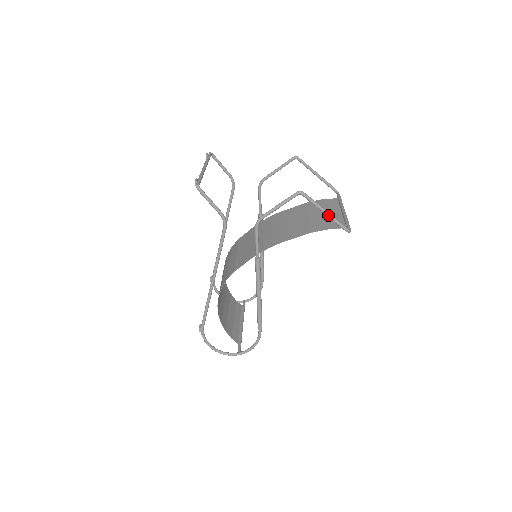
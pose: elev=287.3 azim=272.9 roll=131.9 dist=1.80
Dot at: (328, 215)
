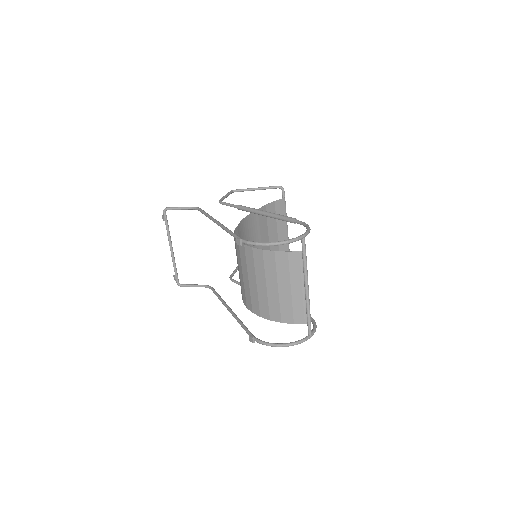
Dot at: (259, 188)
